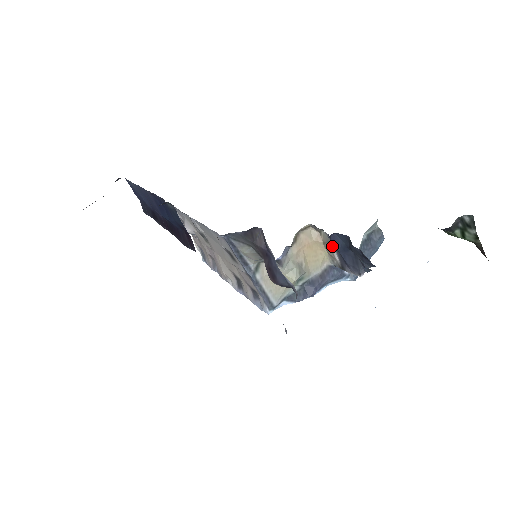
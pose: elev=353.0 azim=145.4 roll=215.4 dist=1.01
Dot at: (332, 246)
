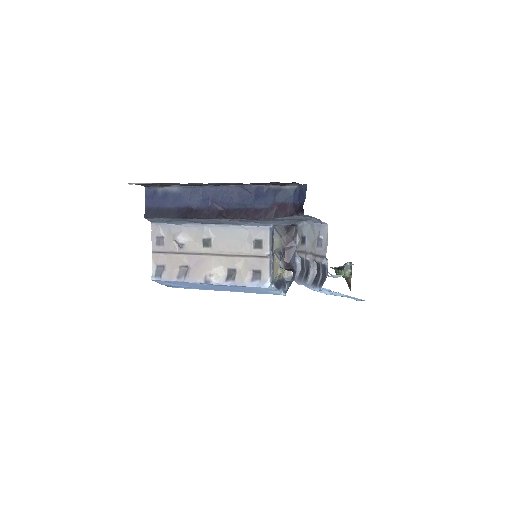
Dot at: occluded
